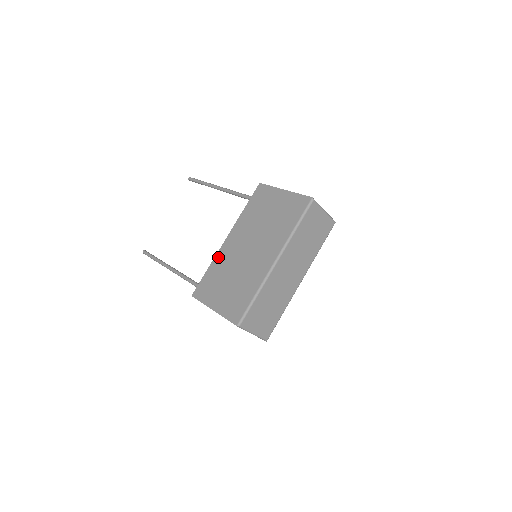
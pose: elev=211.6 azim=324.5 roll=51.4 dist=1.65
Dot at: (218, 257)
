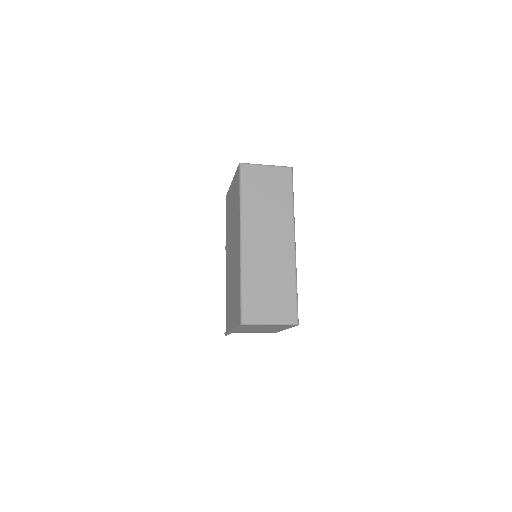
Dot at: (226, 282)
